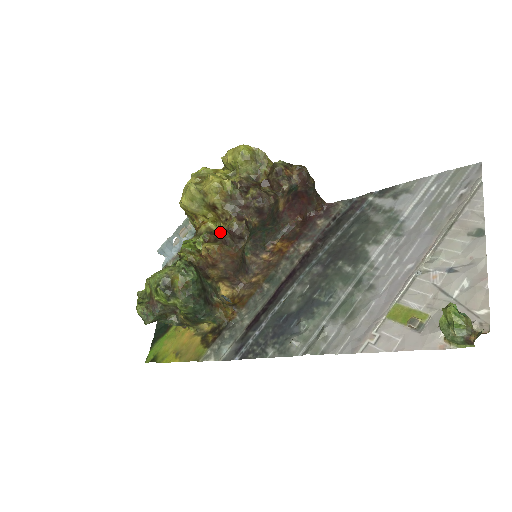
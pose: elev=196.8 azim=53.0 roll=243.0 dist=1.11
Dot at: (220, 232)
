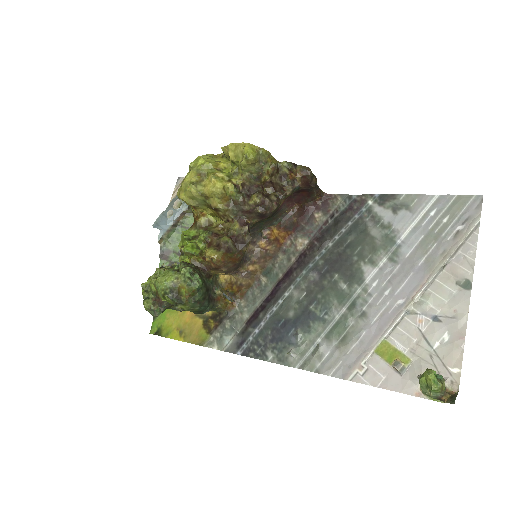
Dot at: (223, 240)
